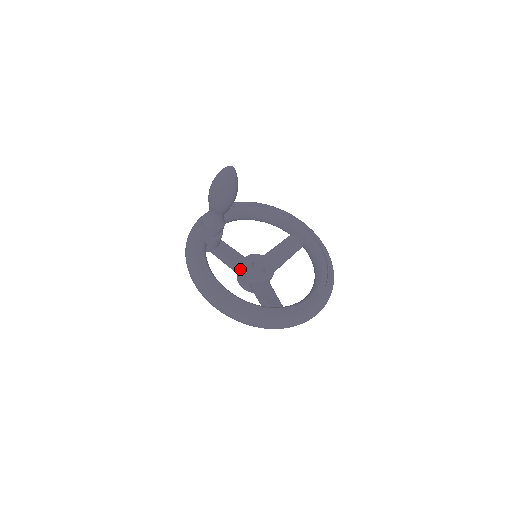
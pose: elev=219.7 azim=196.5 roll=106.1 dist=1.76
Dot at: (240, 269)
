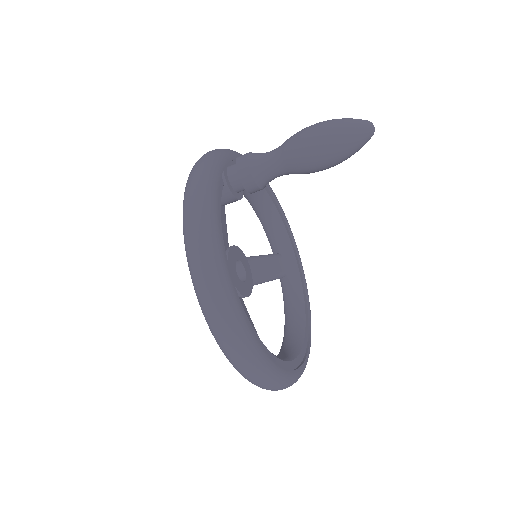
Dot at: occluded
